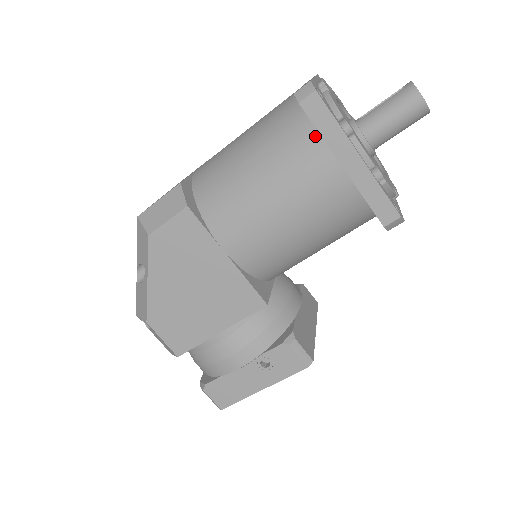
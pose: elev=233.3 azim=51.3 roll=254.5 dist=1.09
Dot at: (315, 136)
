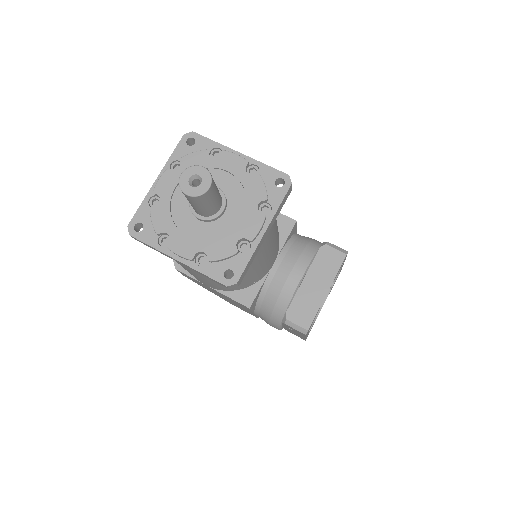
Dot at: occluded
